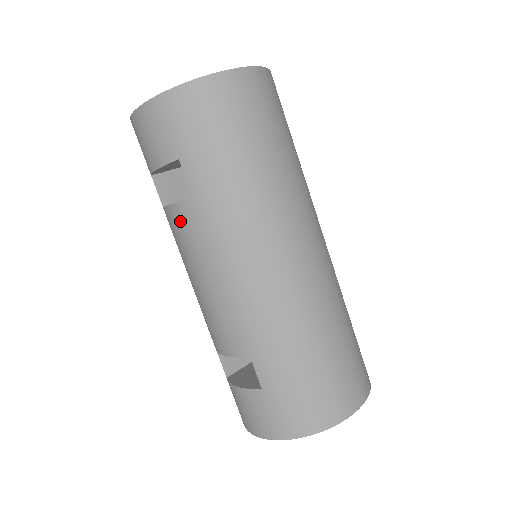
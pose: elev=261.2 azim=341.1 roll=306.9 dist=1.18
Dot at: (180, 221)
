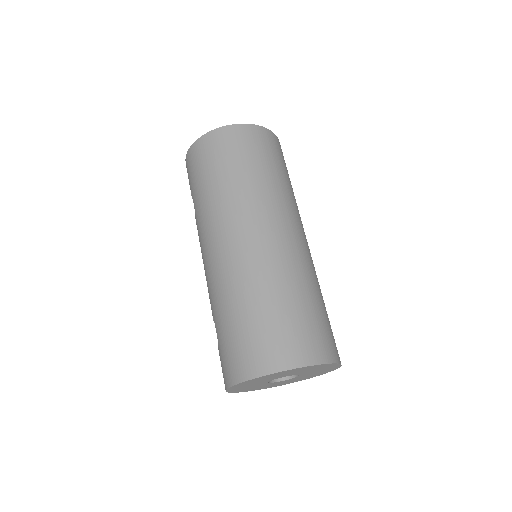
Dot at: occluded
